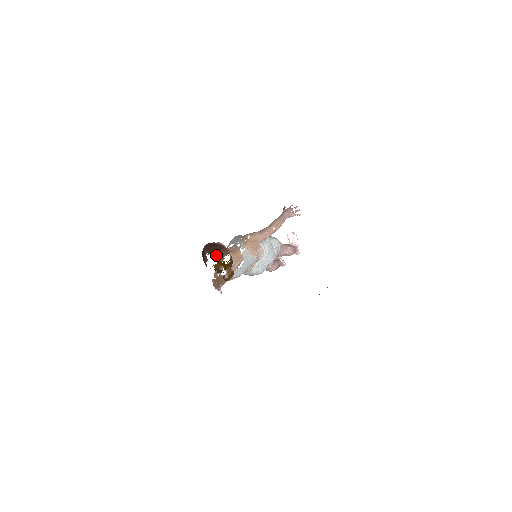
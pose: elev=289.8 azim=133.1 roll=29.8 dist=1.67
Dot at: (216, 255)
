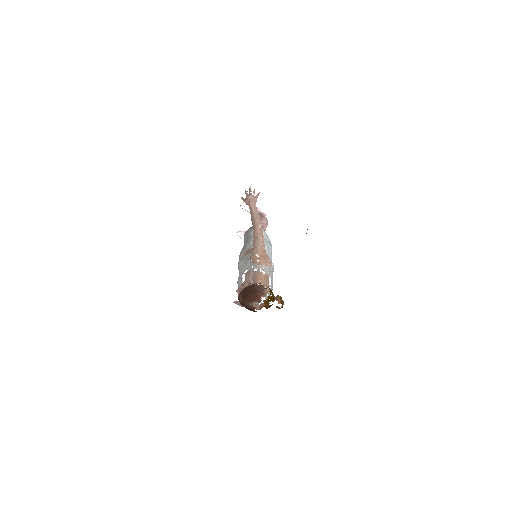
Dot at: (258, 298)
